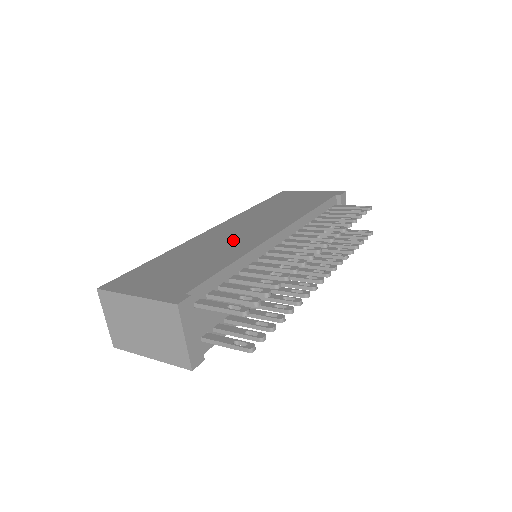
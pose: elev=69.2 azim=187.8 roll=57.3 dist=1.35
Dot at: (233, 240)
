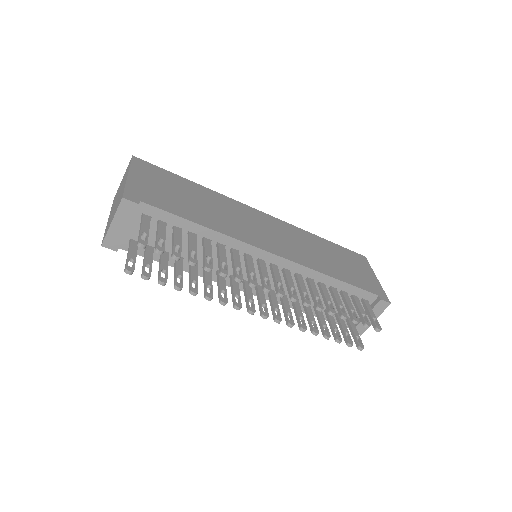
Dot at: (244, 225)
